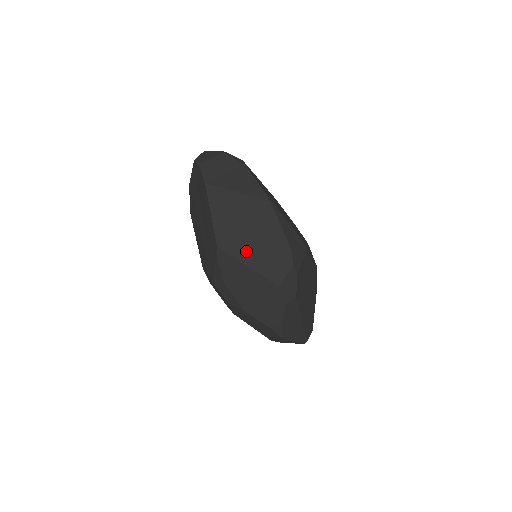
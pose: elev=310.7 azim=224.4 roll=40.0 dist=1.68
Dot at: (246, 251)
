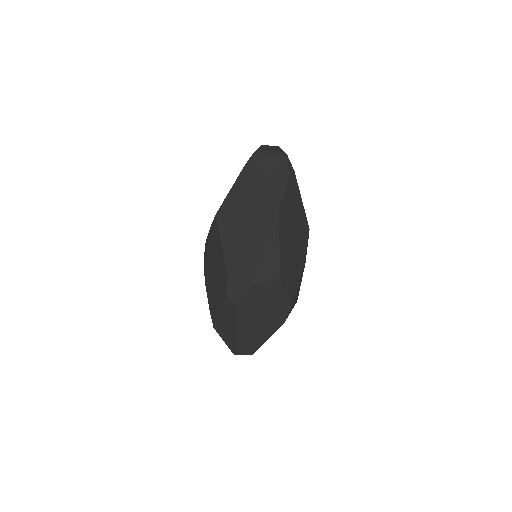
Dot at: (230, 234)
